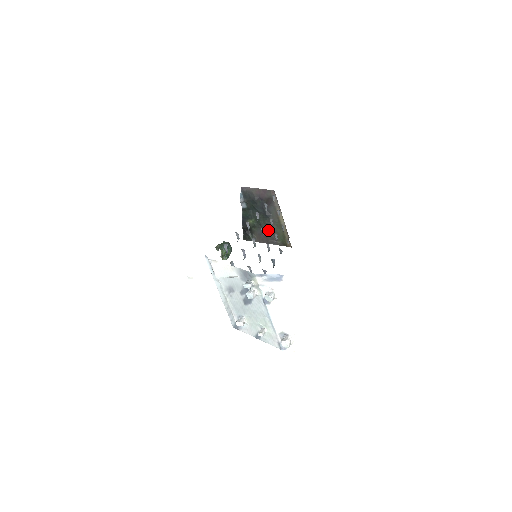
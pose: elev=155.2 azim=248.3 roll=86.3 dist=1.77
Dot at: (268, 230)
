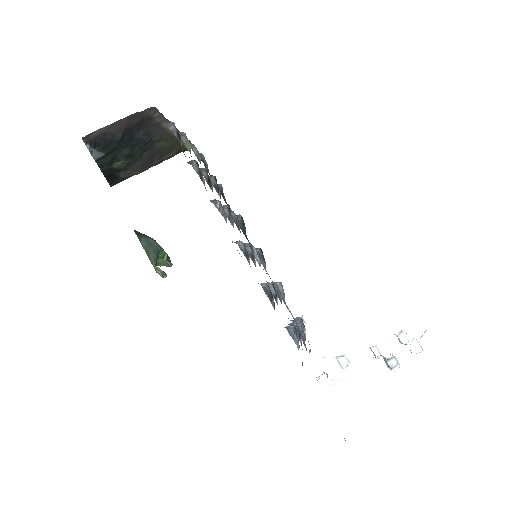
Dot at: (152, 154)
